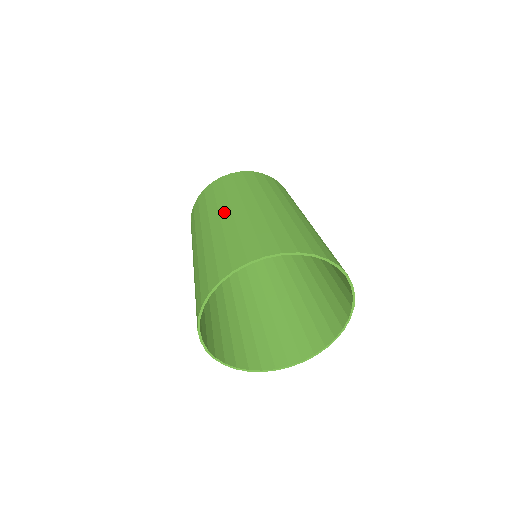
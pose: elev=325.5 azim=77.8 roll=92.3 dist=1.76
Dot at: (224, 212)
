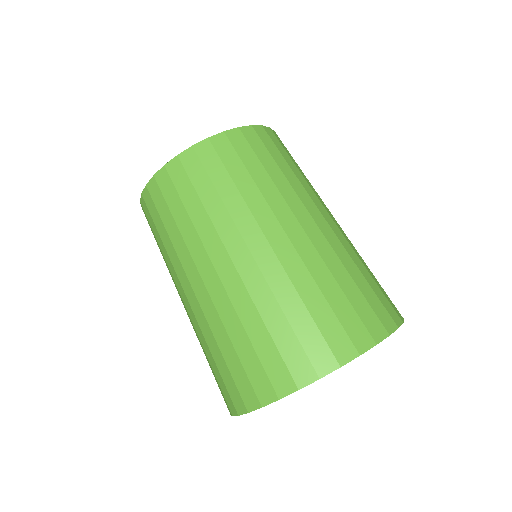
Dot at: (204, 269)
